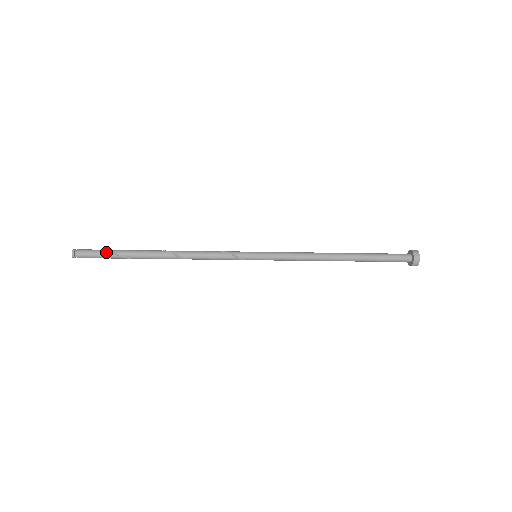
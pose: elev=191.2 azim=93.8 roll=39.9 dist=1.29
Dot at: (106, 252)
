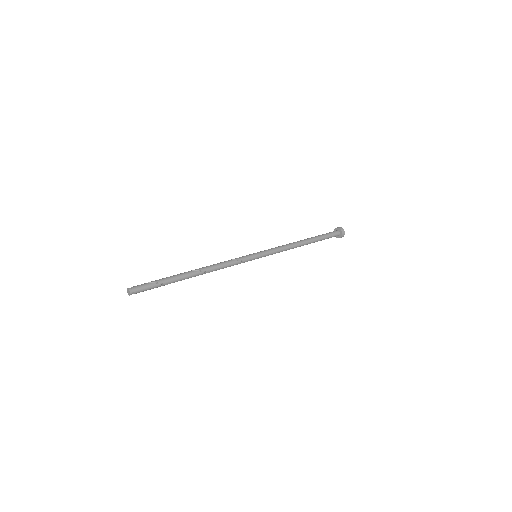
Dot at: (157, 285)
